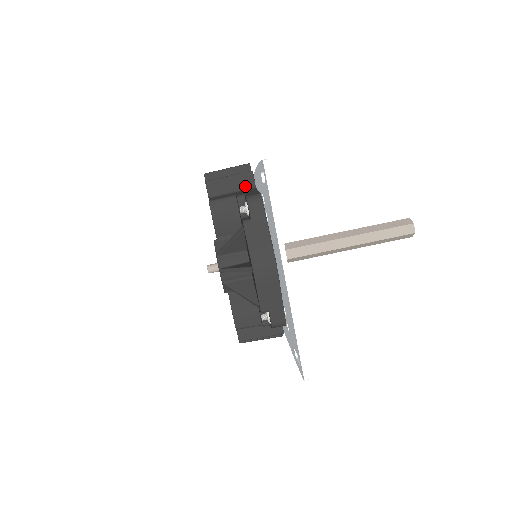
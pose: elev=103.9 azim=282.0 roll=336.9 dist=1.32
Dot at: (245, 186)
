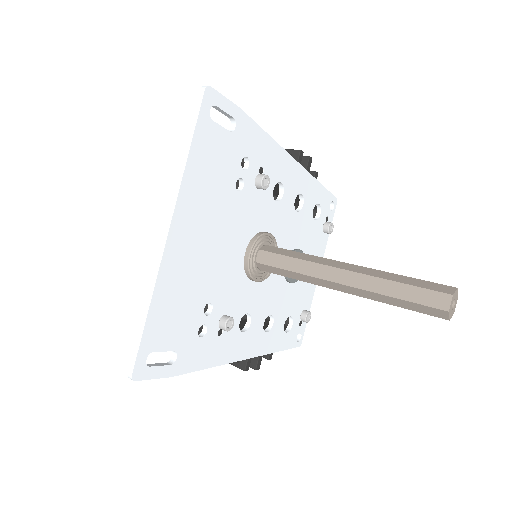
Dot at: occluded
